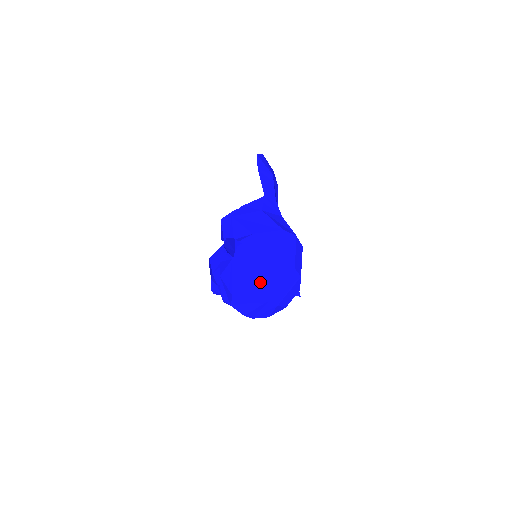
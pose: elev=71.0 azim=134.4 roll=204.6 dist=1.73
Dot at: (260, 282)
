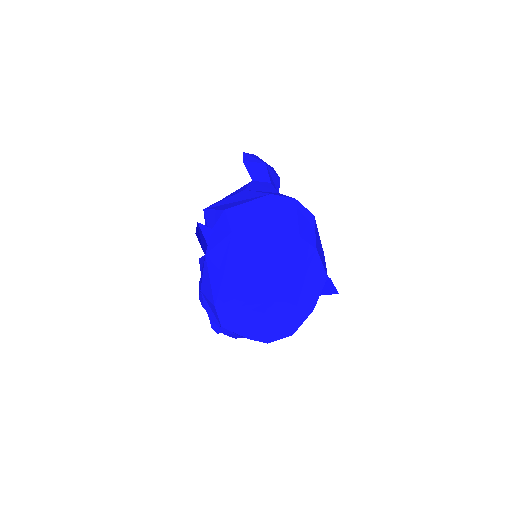
Dot at: (248, 270)
